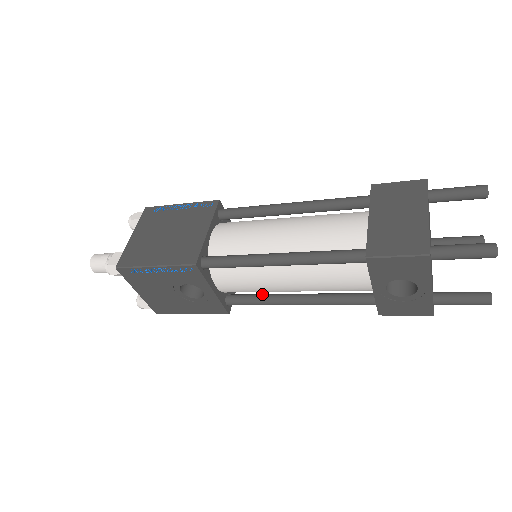
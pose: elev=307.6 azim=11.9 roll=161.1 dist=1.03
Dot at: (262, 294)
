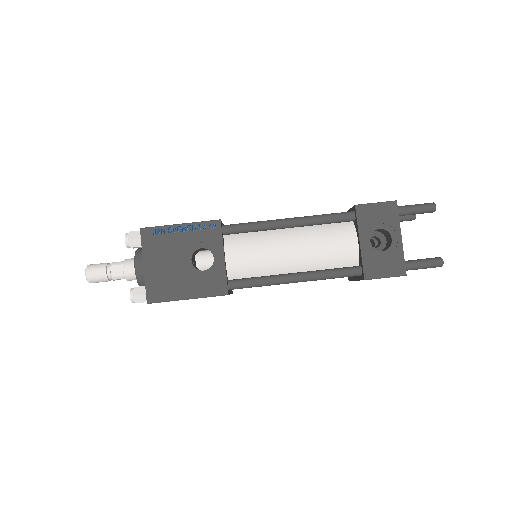
Dot at: (262, 277)
